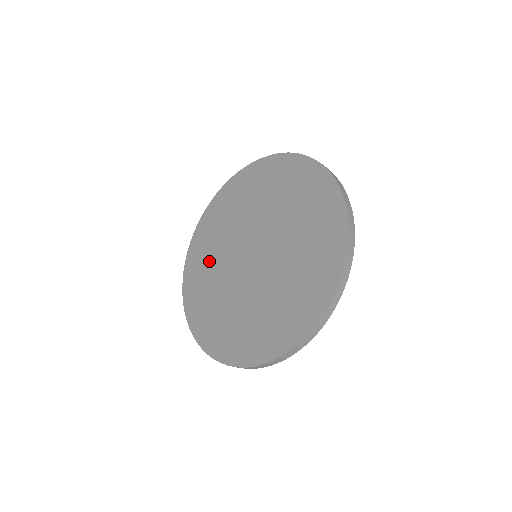
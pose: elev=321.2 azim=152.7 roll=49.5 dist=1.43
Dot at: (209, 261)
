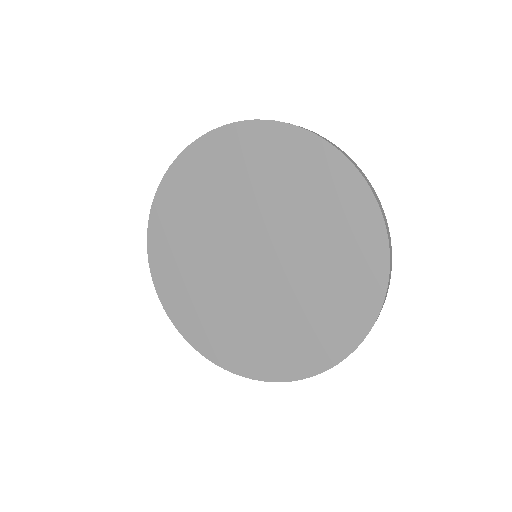
Dot at: (188, 267)
